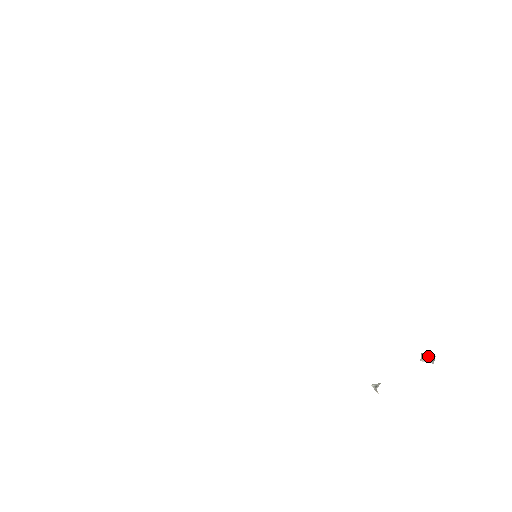
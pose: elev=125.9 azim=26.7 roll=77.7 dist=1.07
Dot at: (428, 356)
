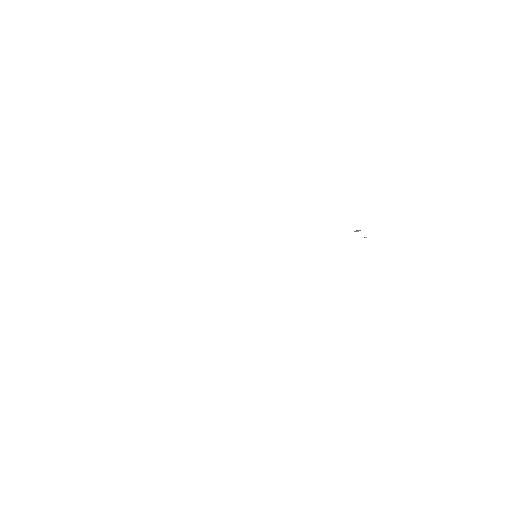
Dot at: (357, 231)
